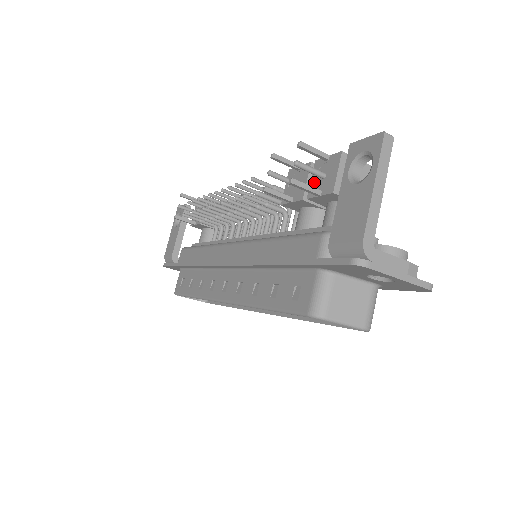
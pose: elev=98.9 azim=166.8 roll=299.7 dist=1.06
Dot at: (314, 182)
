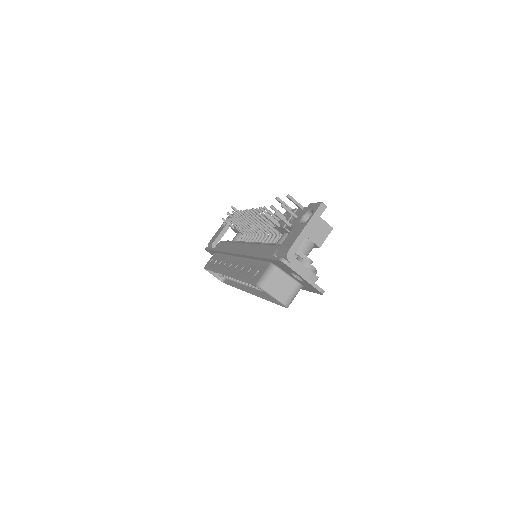
Dot at: (292, 219)
